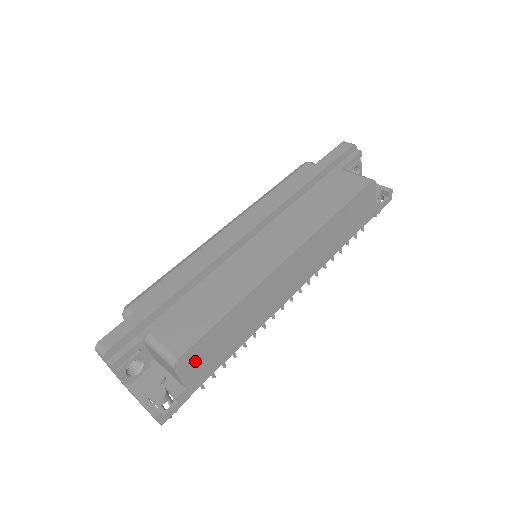
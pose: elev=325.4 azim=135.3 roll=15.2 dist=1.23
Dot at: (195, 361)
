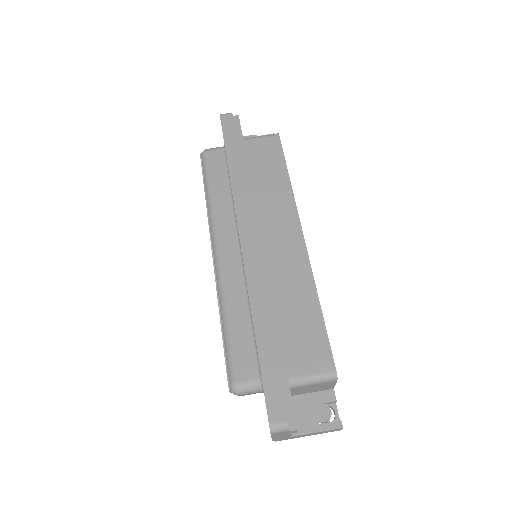
Dot at: occluded
